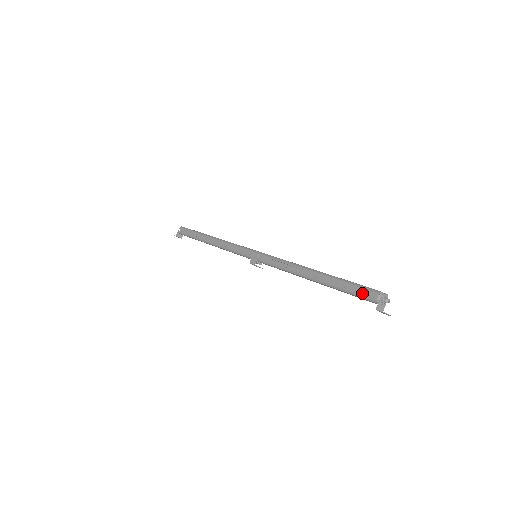
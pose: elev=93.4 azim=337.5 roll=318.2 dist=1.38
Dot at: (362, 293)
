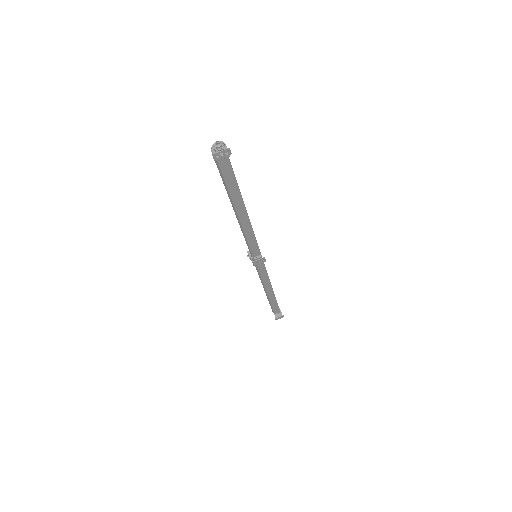
Dot at: (220, 168)
